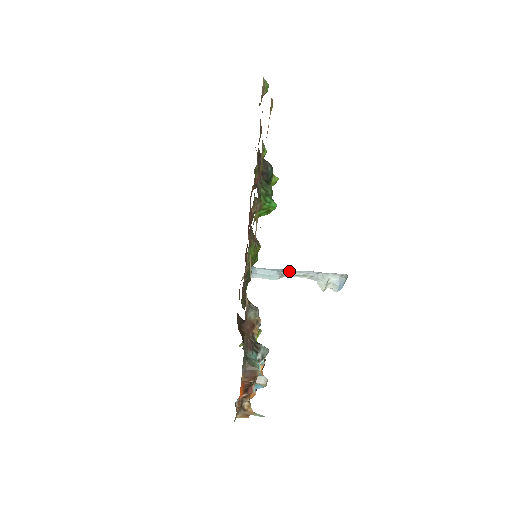
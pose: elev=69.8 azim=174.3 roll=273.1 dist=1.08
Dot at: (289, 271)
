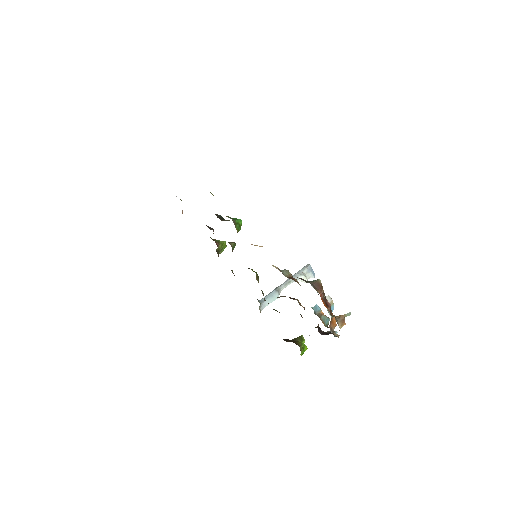
Dot at: (279, 286)
